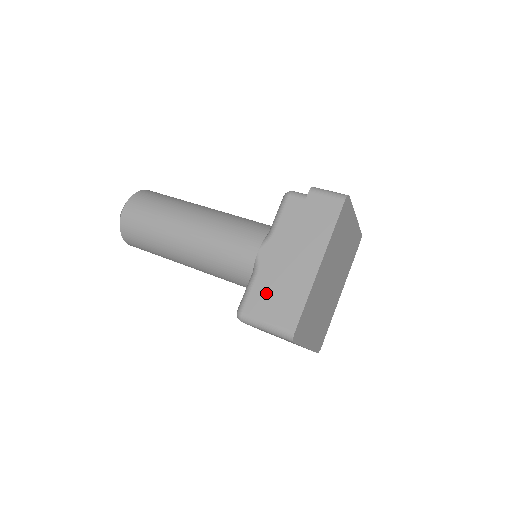
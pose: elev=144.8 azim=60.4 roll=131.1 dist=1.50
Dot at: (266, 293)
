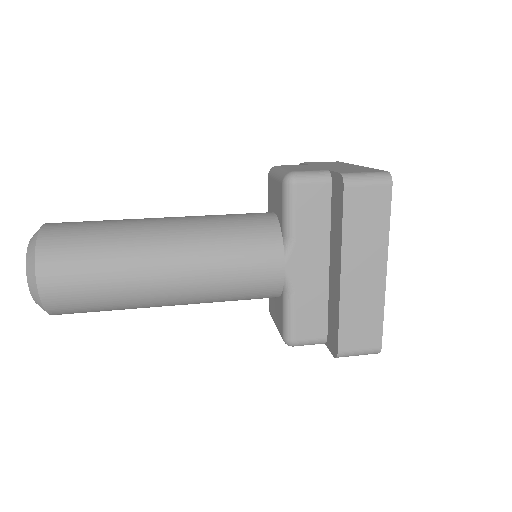
Dot at: (314, 310)
